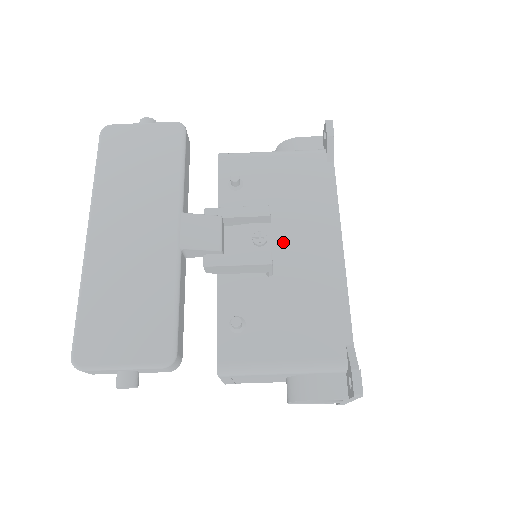
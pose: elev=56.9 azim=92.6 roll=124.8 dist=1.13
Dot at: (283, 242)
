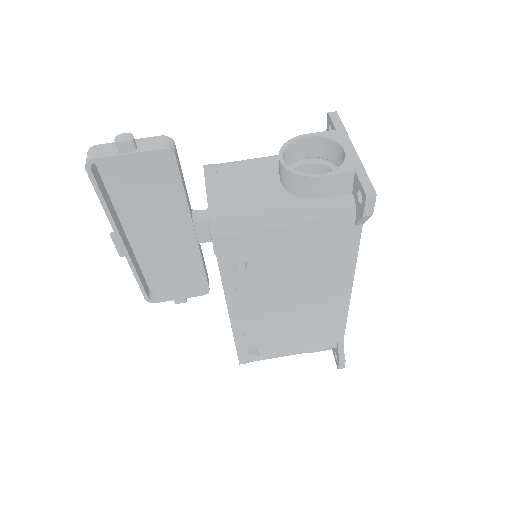
Dot at: occluded
